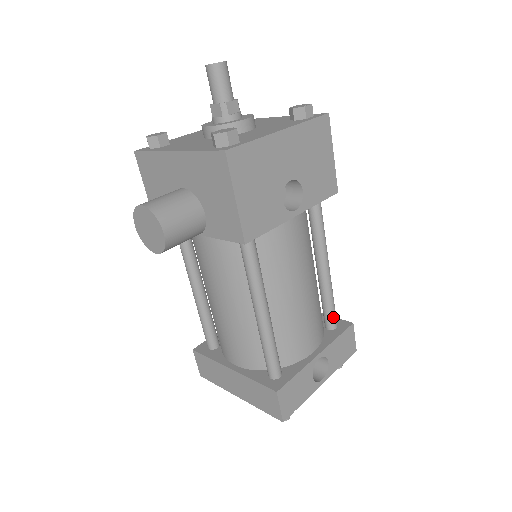
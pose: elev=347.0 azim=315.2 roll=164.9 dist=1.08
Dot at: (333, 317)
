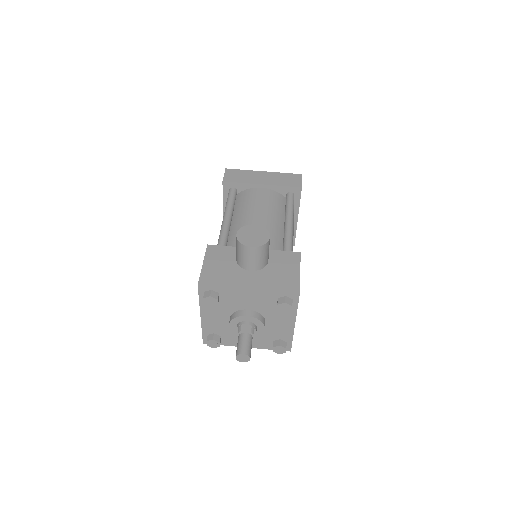
Dot at: occluded
